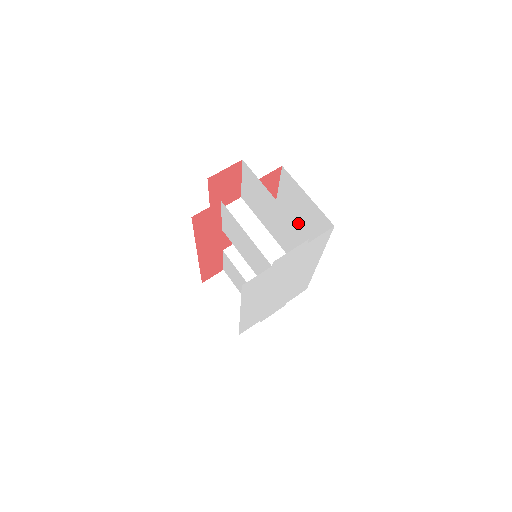
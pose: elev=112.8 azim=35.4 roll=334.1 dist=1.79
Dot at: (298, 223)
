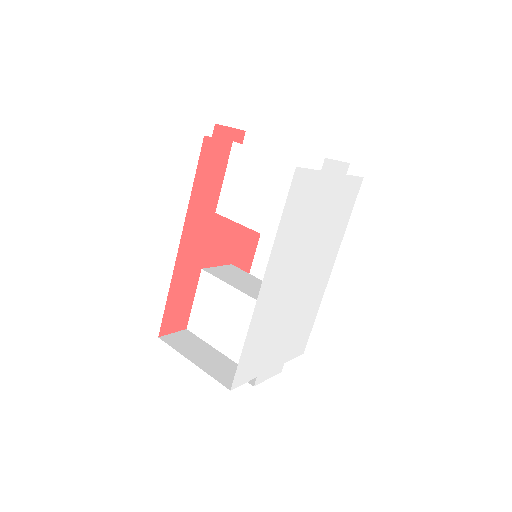
Dot at: occluded
